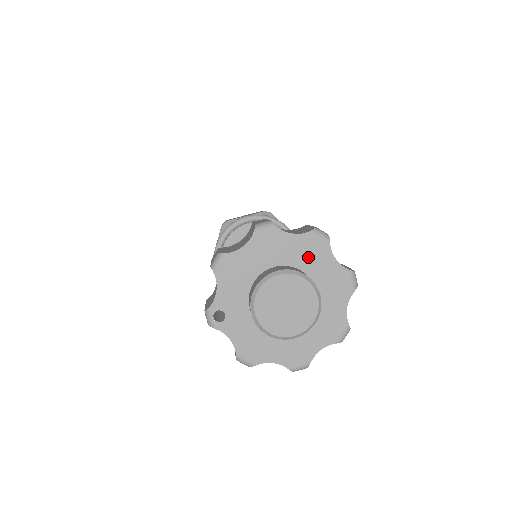
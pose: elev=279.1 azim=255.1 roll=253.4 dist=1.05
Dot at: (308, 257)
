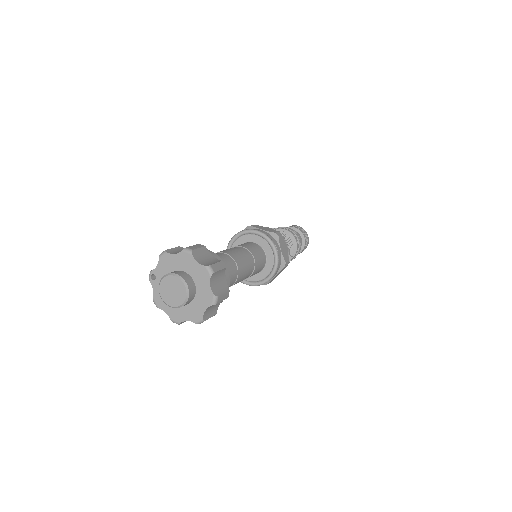
Dot at: (199, 276)
